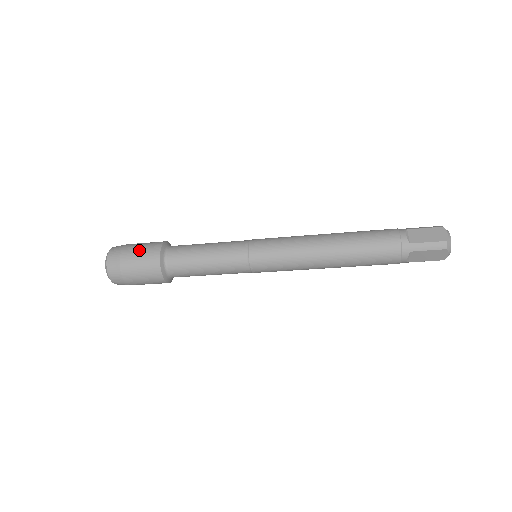
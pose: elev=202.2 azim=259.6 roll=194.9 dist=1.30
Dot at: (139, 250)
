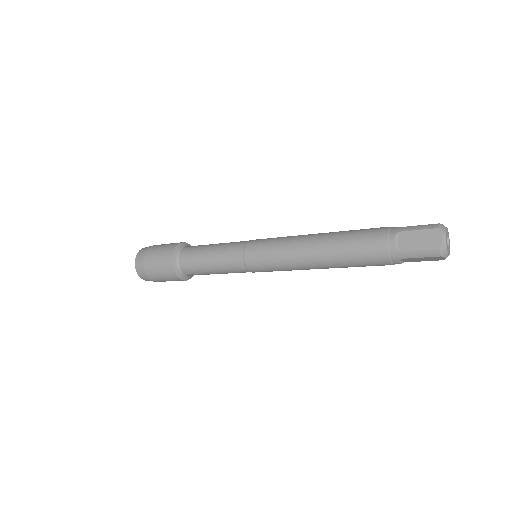
Dot at: (156, 258)
